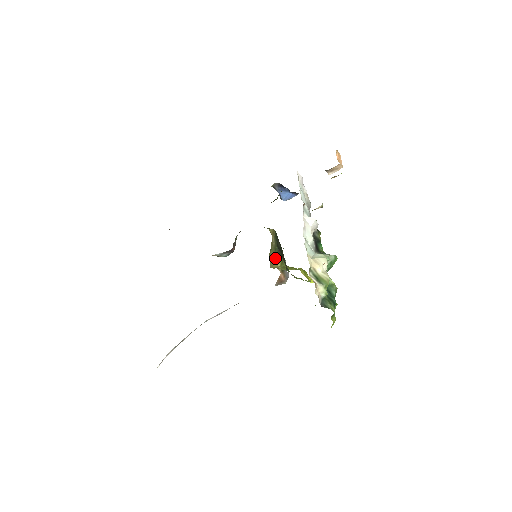
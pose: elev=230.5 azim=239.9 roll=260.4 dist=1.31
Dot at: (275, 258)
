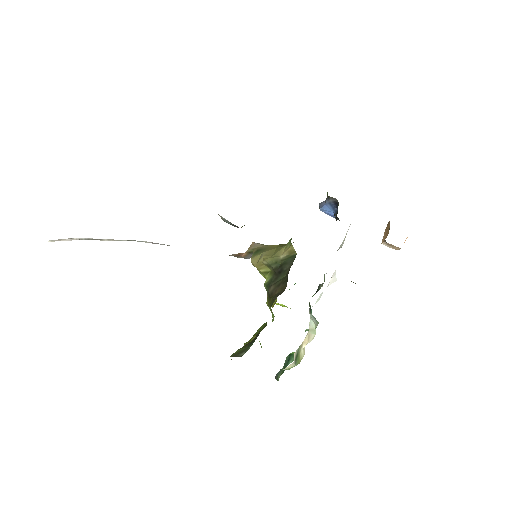
Dot at: (266, 265)
